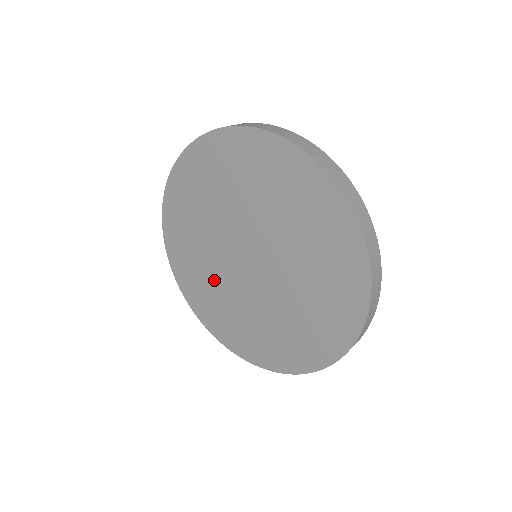
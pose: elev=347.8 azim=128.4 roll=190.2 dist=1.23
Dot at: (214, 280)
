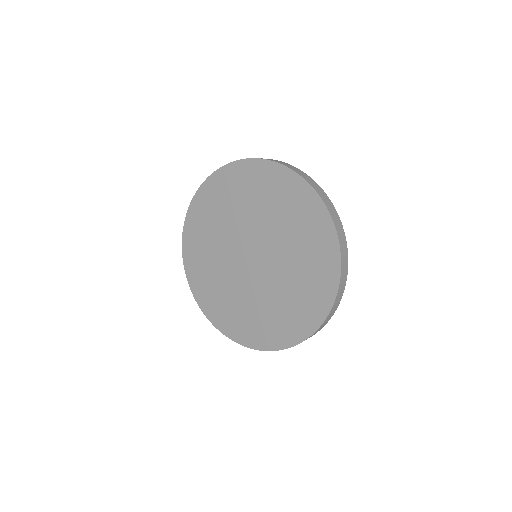
Dot at: (223, 281)
